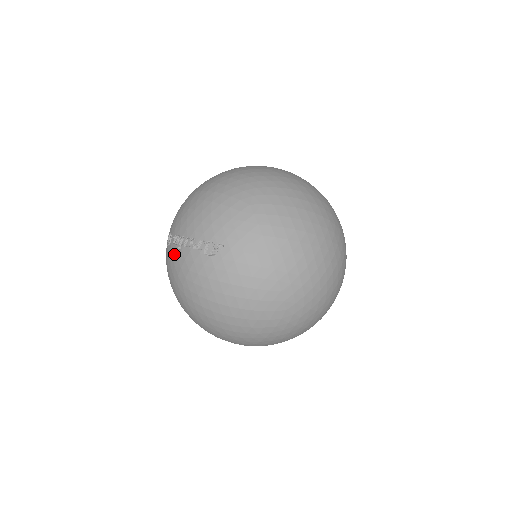
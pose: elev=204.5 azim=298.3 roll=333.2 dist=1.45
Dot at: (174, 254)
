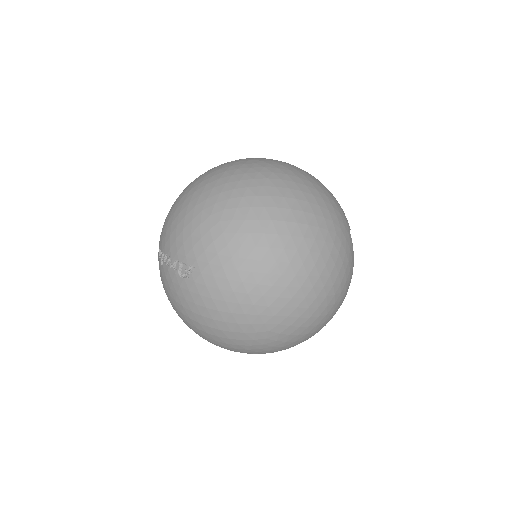
Dot at: (160, 268)
